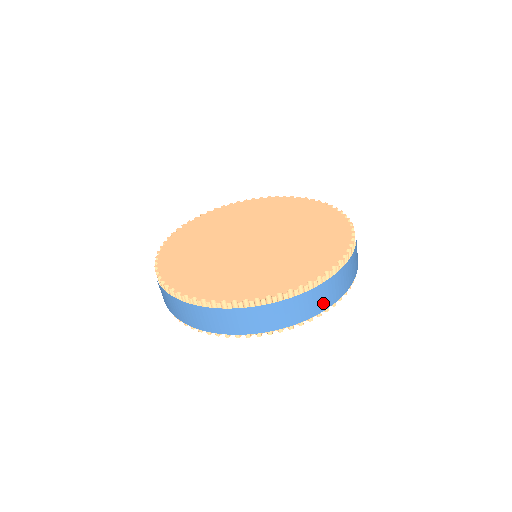
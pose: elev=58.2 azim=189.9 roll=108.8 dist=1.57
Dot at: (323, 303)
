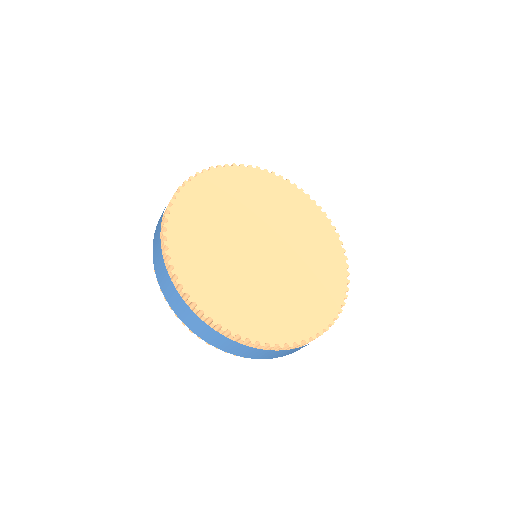
Dot at: (290, 353)
